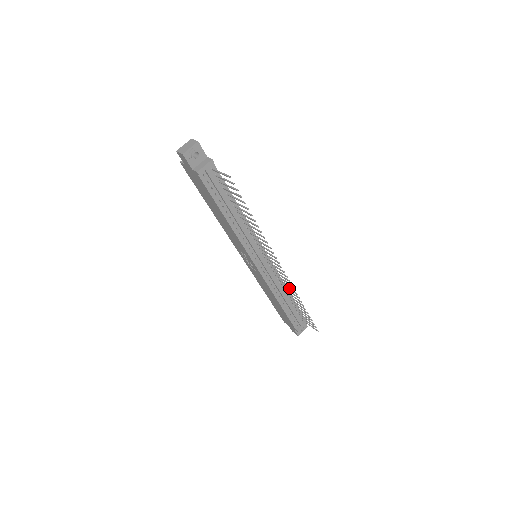
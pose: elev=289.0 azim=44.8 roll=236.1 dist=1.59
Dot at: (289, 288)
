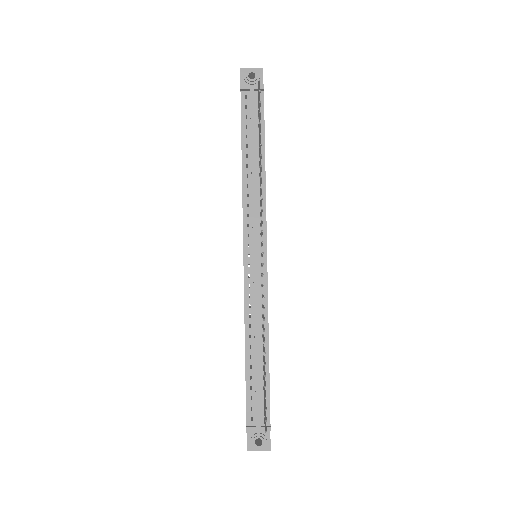
Dot at: occluded
